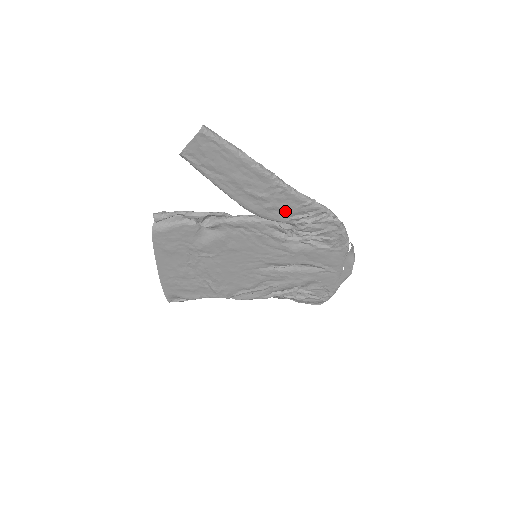
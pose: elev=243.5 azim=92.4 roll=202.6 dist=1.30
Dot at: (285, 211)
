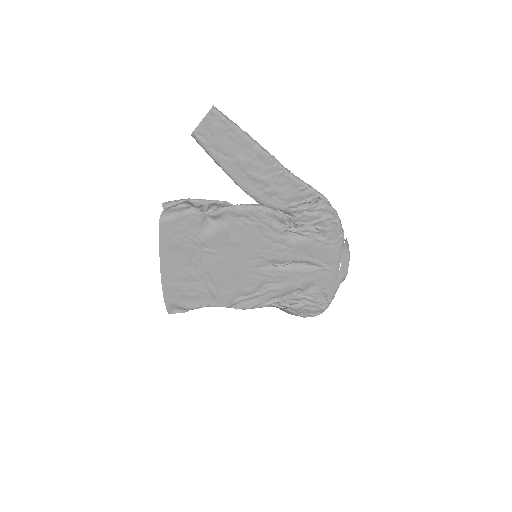
Dot at: (284, 196)
